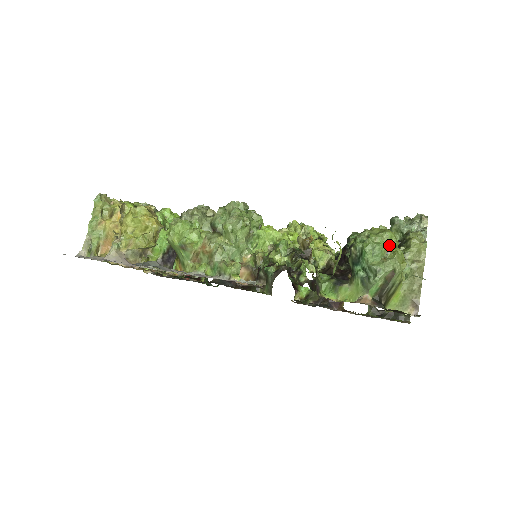
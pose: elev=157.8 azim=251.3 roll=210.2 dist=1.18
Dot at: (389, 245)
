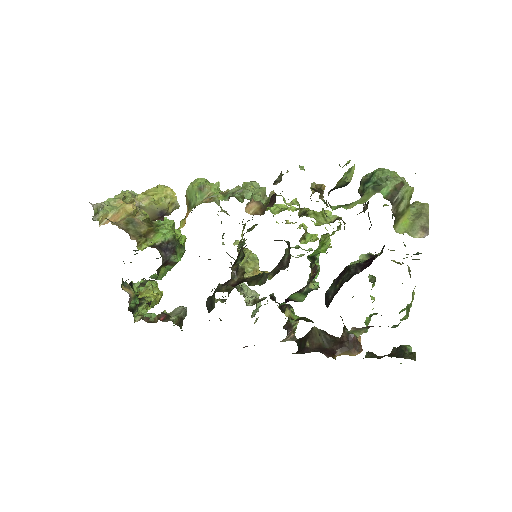
Dot at: occluded
